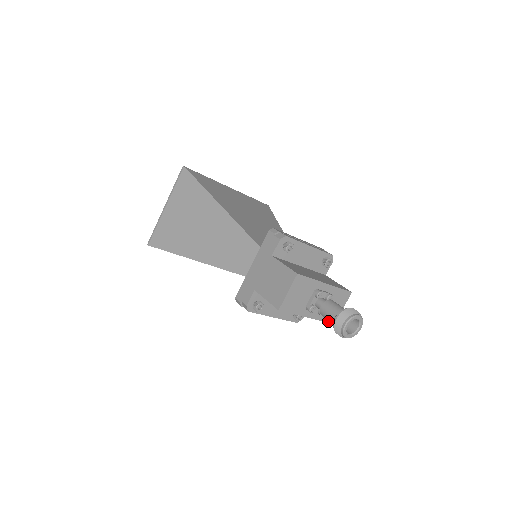
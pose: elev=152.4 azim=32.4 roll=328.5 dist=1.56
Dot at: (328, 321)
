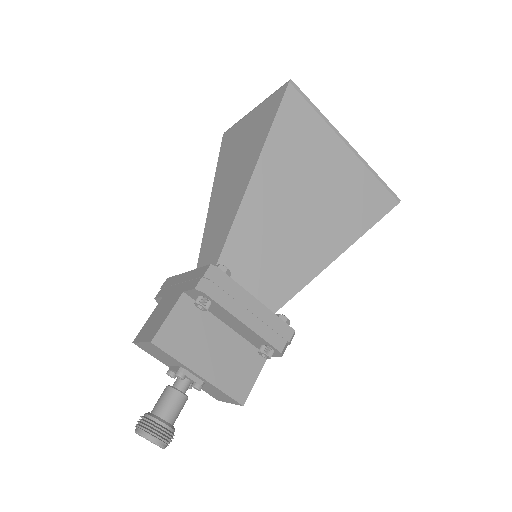
Dot at: (208, 393)
